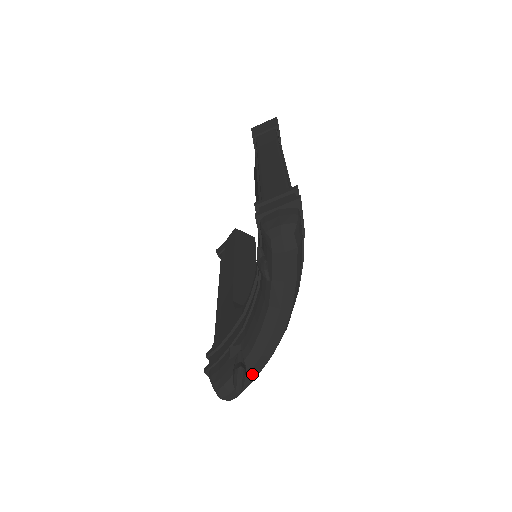
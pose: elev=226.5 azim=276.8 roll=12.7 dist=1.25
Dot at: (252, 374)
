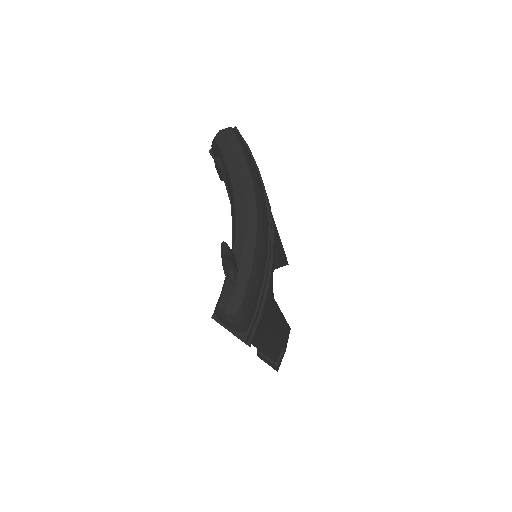
Dot at: (245, 265)
